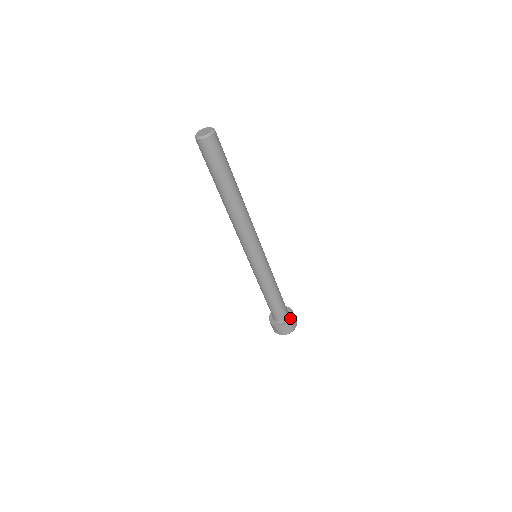
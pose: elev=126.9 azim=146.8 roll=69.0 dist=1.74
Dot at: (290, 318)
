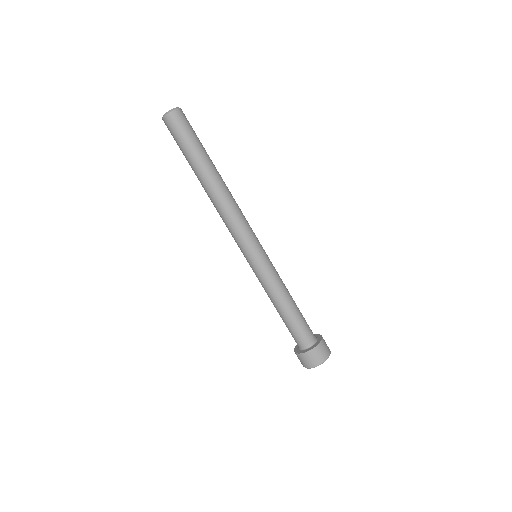
Dot at: (319, 336)
